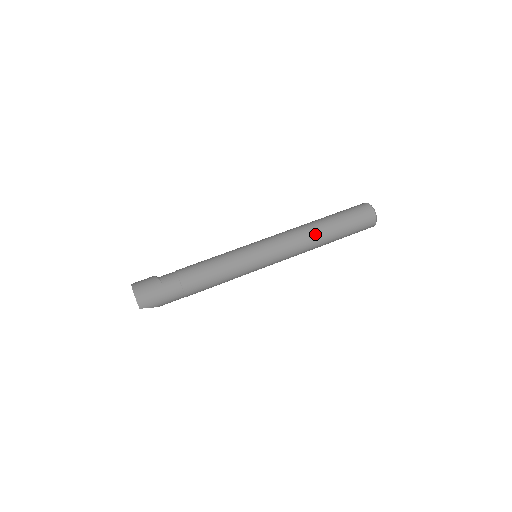
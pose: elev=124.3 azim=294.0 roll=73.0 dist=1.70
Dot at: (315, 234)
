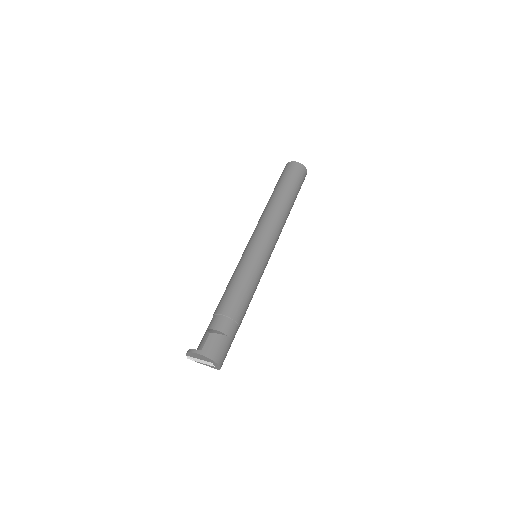
Dot at: (288, 215)
